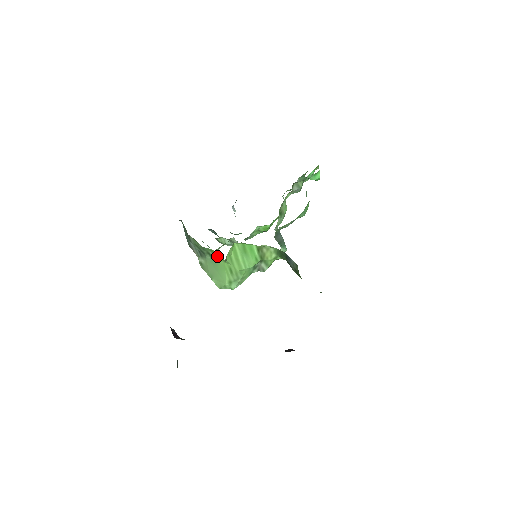
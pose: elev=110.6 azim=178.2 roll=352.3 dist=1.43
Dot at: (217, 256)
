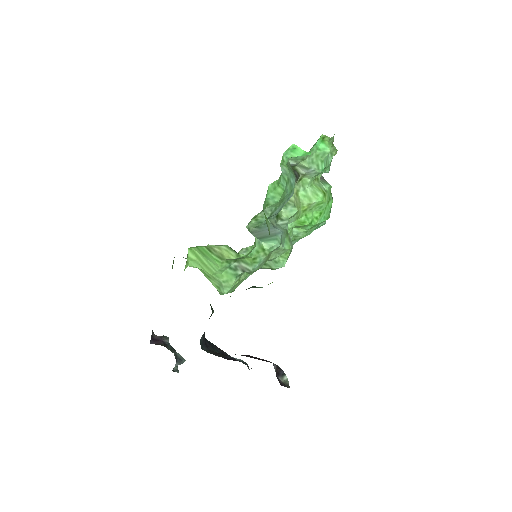
Dot at: occluded
